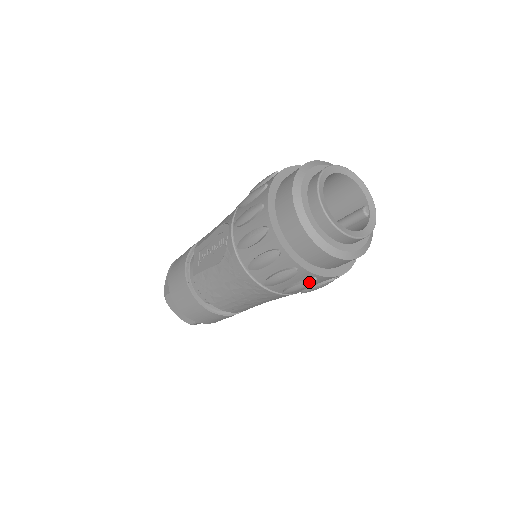
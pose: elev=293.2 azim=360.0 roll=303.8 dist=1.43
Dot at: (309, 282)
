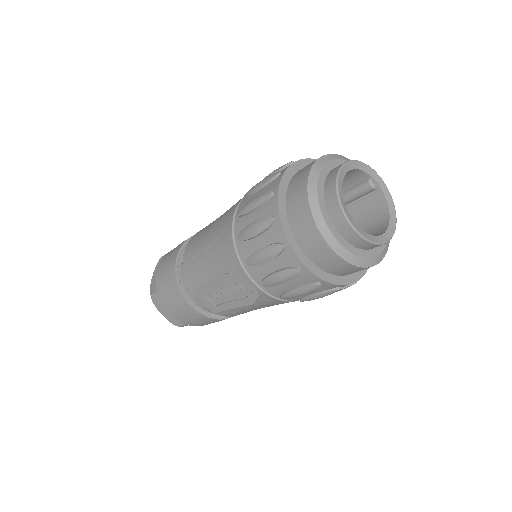
Dot at: occluded
